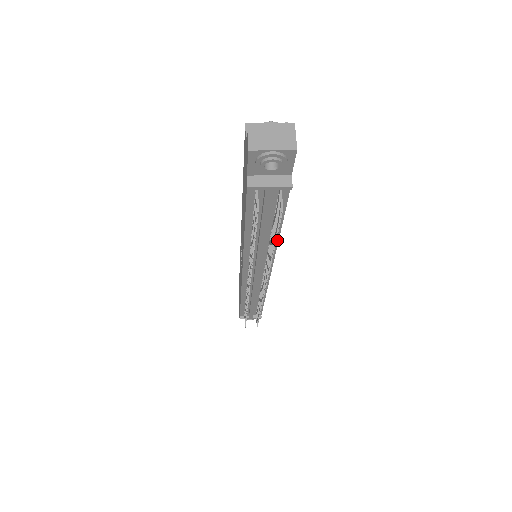
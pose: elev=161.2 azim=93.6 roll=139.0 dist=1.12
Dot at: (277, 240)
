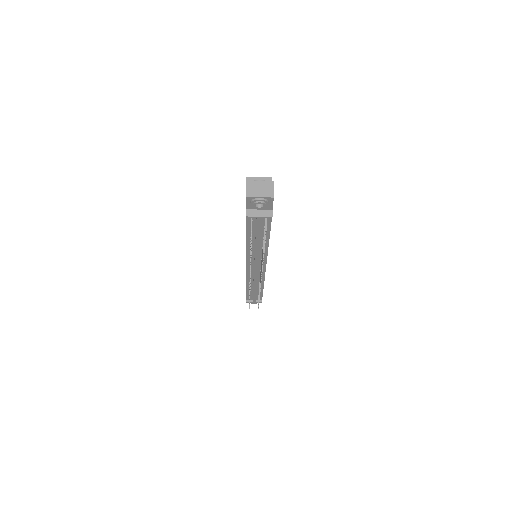
Dot at: (267, 246)
